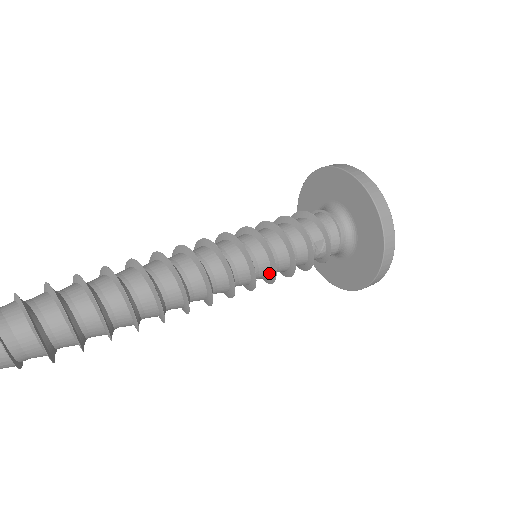
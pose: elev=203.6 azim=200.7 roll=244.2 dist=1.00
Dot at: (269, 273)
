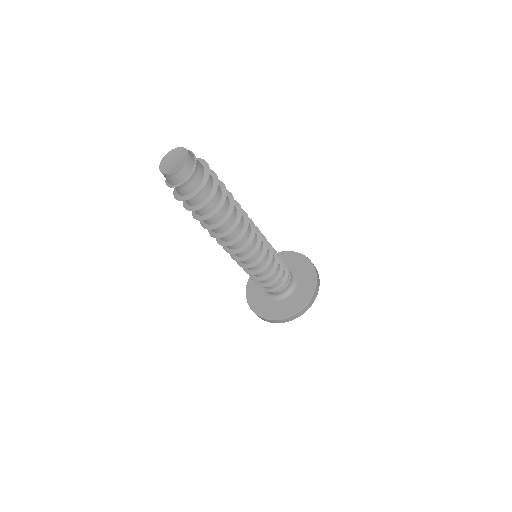
Dot at: (263, 265)
